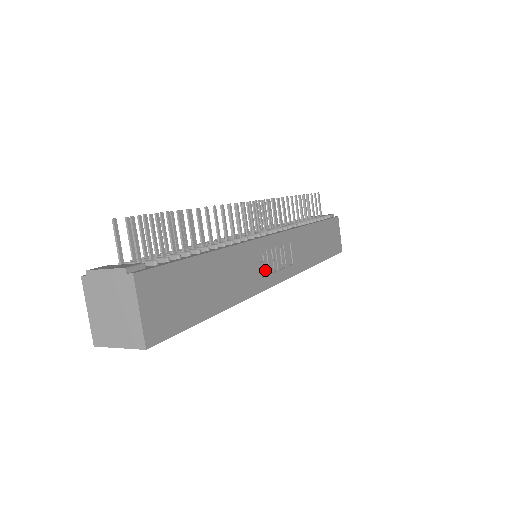
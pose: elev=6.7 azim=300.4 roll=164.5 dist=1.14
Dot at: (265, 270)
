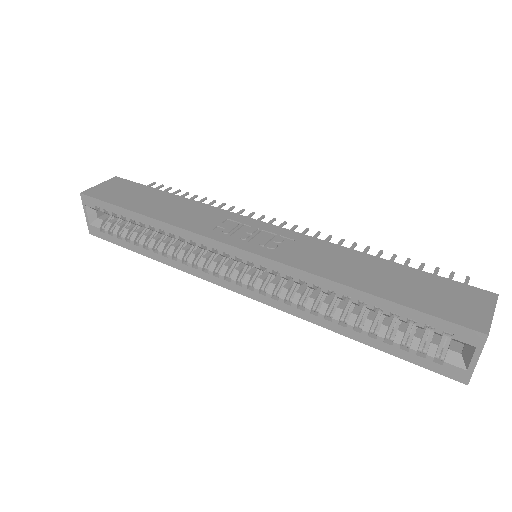
Dot at: (224, 230)
